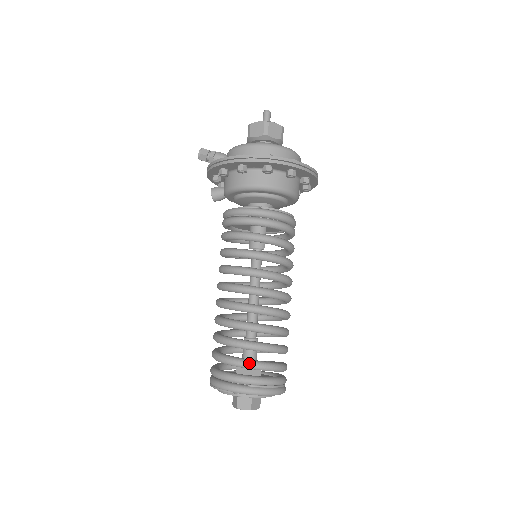
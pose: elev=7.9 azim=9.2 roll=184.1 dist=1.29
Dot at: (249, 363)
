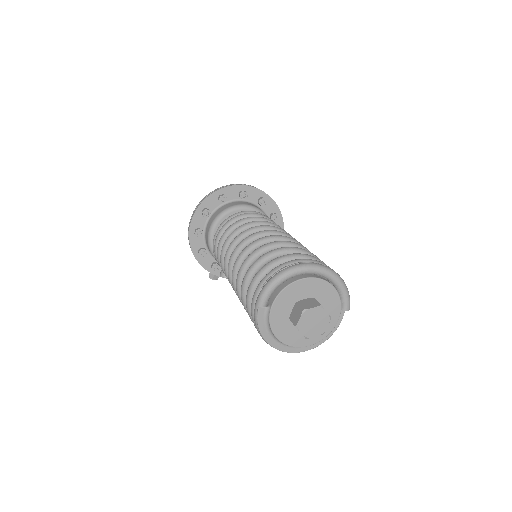
Dot at: (253, 278)
